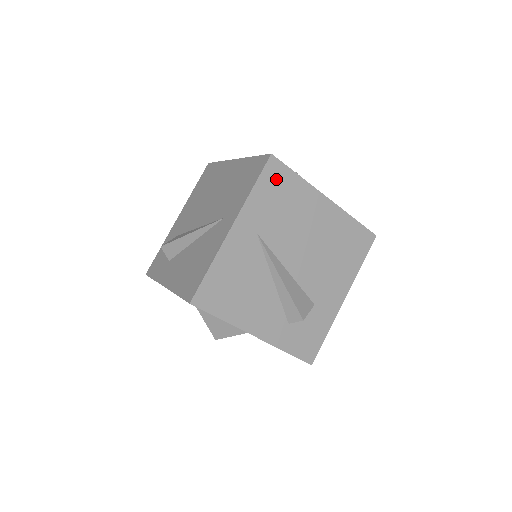
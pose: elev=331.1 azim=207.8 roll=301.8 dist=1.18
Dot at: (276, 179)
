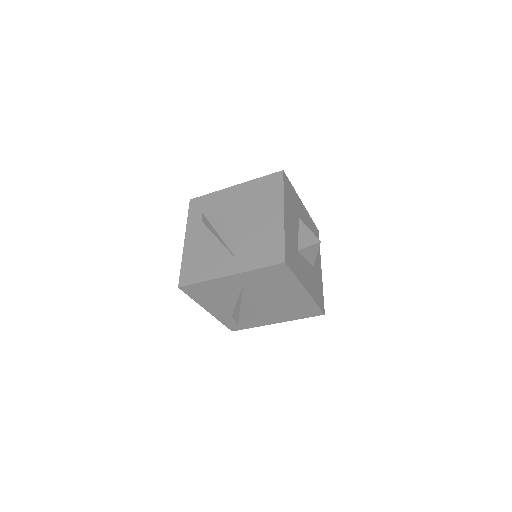
Dot at: (278, 272)
